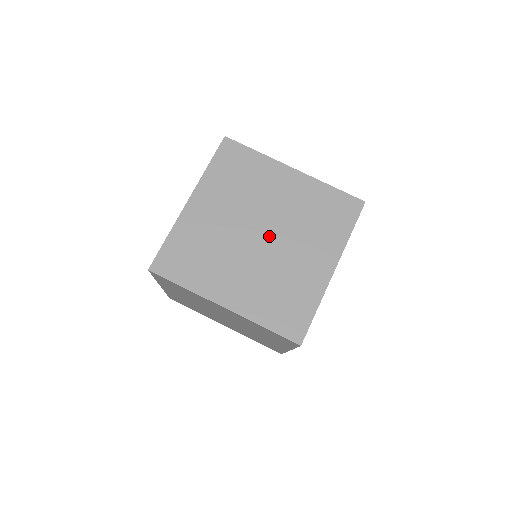
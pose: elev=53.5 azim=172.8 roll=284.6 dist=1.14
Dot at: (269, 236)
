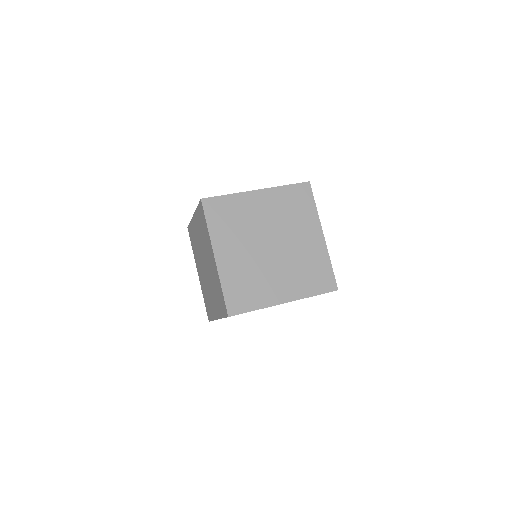
Dot at: (276, 243)
